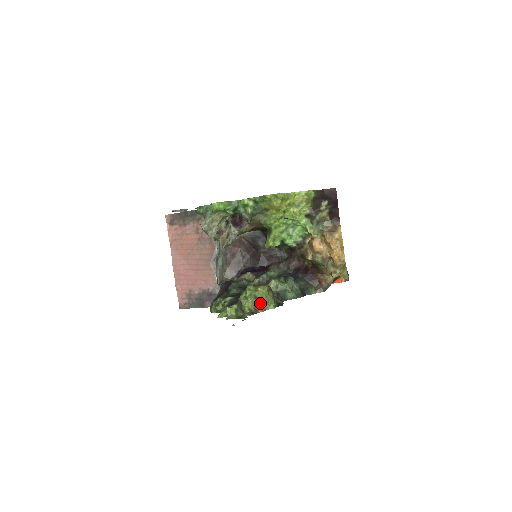
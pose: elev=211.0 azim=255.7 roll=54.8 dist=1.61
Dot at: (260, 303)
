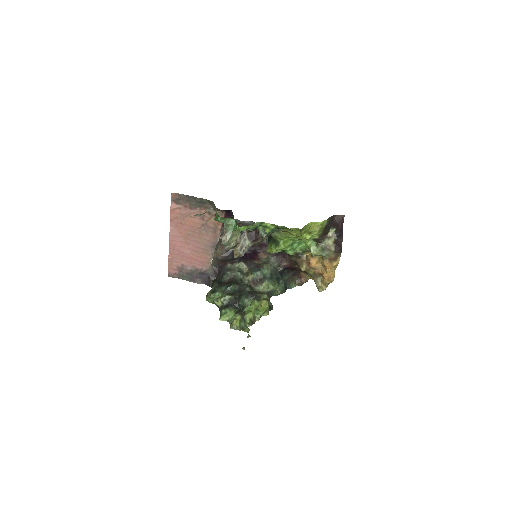
Dot at: (259, 313)
